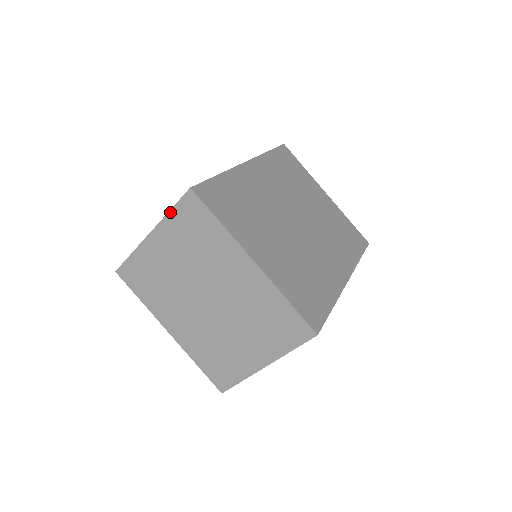
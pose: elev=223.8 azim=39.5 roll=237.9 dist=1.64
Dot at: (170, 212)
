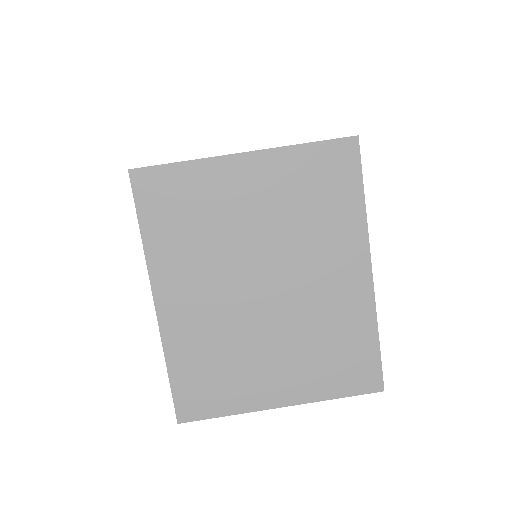
Dot at: (303, 145)
